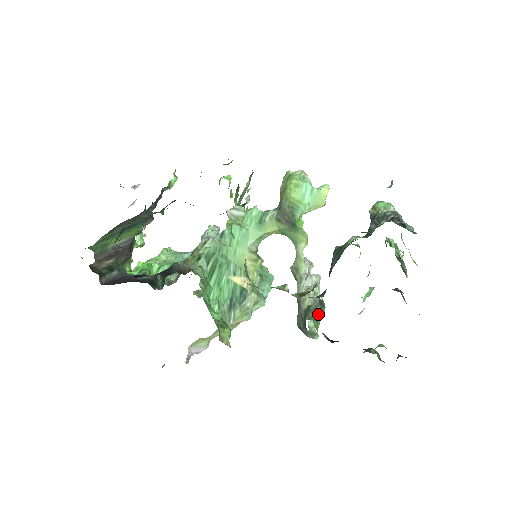
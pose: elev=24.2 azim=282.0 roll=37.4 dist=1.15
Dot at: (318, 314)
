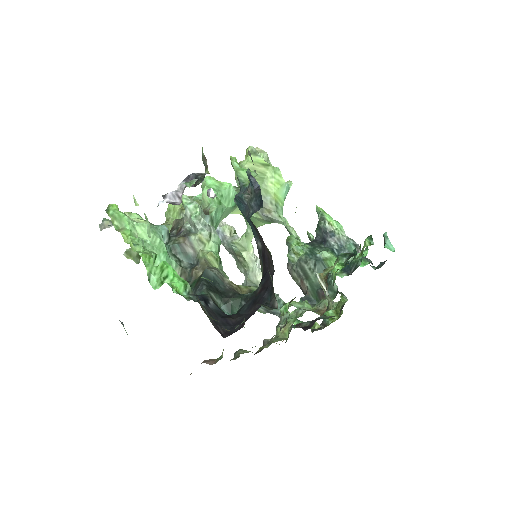
Dot at: occluded
